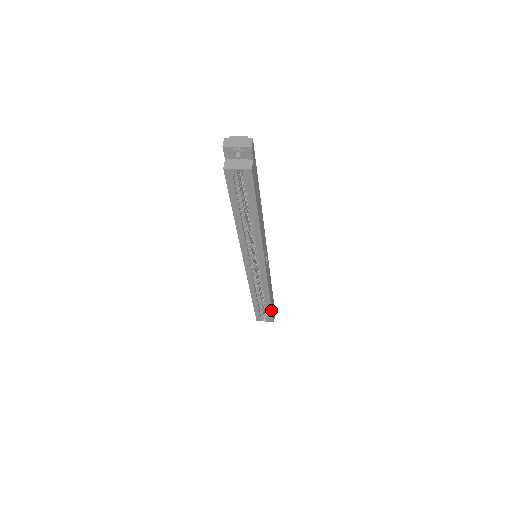
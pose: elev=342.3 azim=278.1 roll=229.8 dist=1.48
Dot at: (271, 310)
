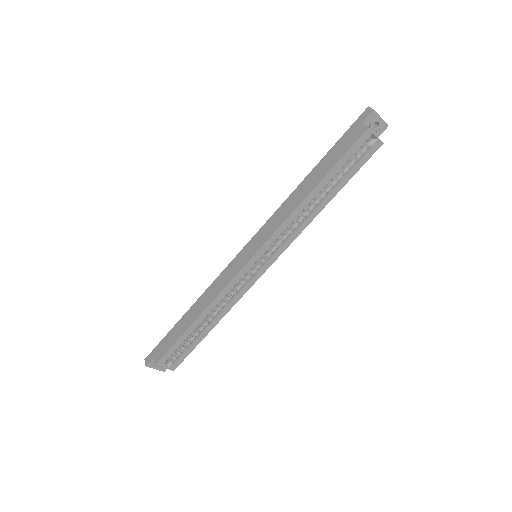
Dot at: (195, 347)
